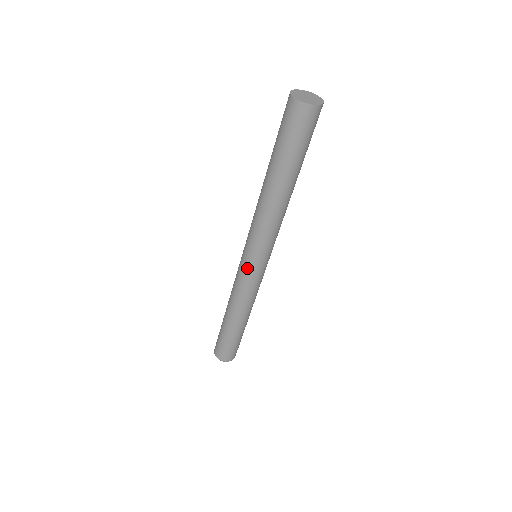
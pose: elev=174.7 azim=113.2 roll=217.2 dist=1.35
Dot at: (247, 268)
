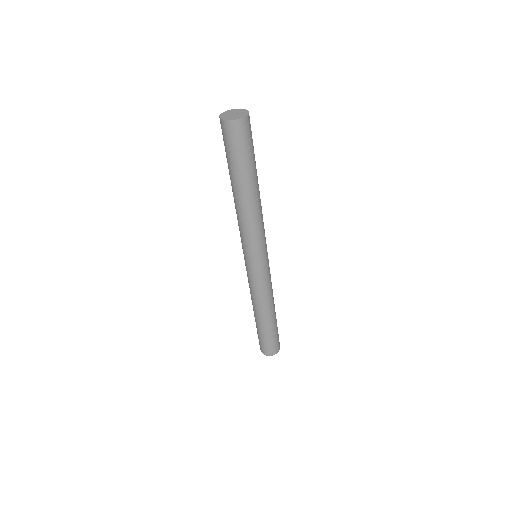
Dot at: (247, 266)
